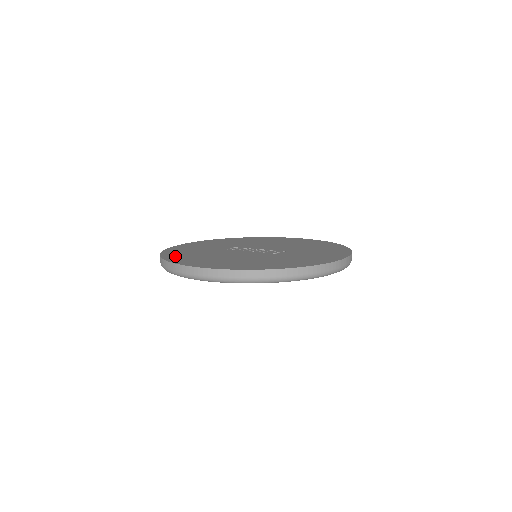
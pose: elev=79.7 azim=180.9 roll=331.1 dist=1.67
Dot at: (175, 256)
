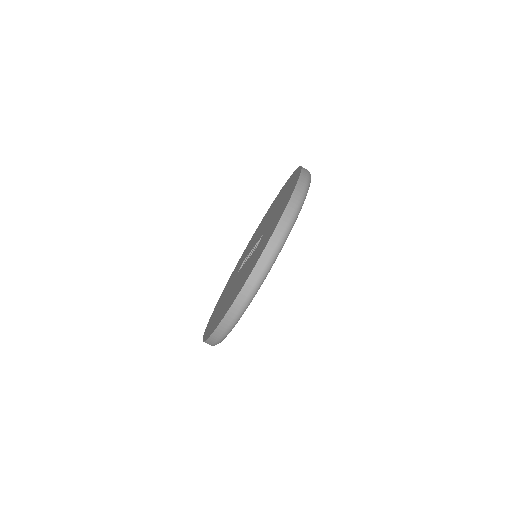
Dot at: (209, 324)
